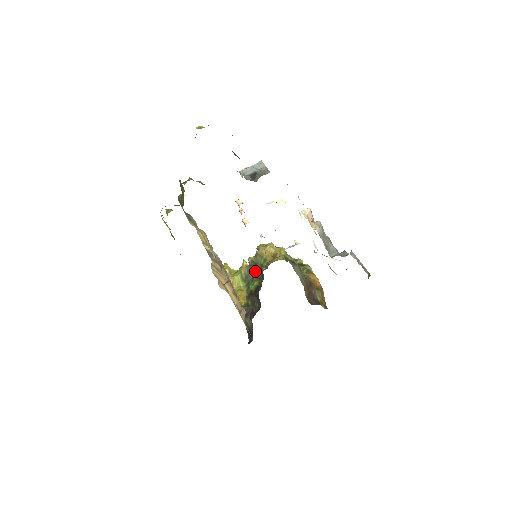
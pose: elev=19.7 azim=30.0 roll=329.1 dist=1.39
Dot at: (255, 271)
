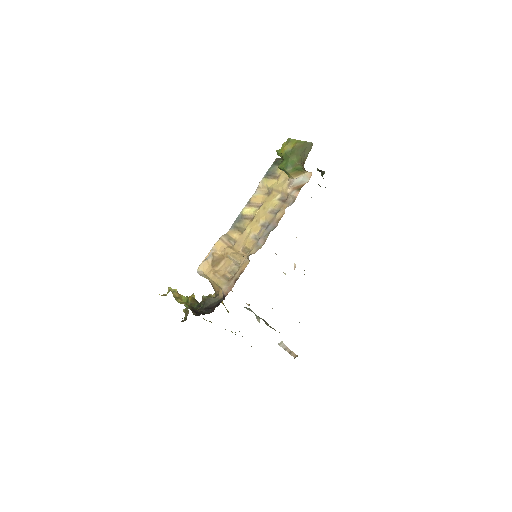
Dot at: (201, 304)
